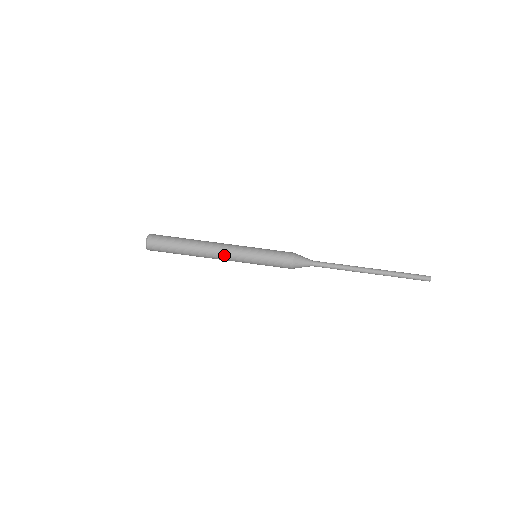
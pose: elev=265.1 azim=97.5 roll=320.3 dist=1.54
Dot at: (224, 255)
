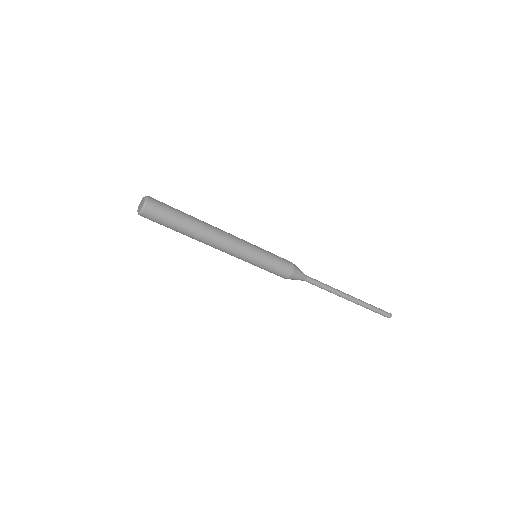
Dot at: (223, 251)
